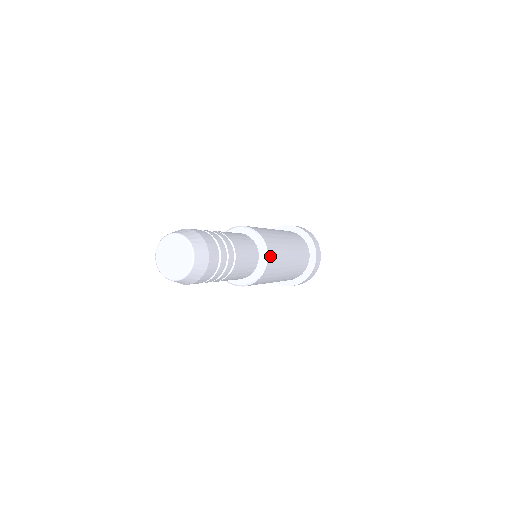
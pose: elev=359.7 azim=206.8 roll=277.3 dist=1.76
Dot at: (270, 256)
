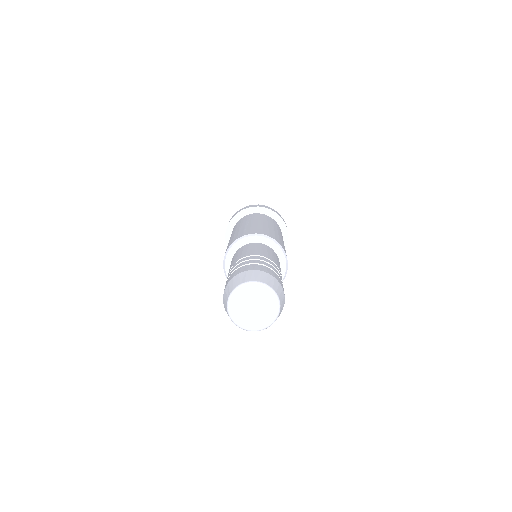
Dot at: occluded
